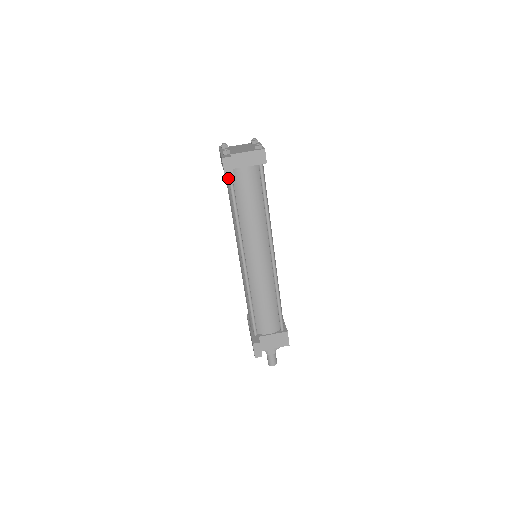
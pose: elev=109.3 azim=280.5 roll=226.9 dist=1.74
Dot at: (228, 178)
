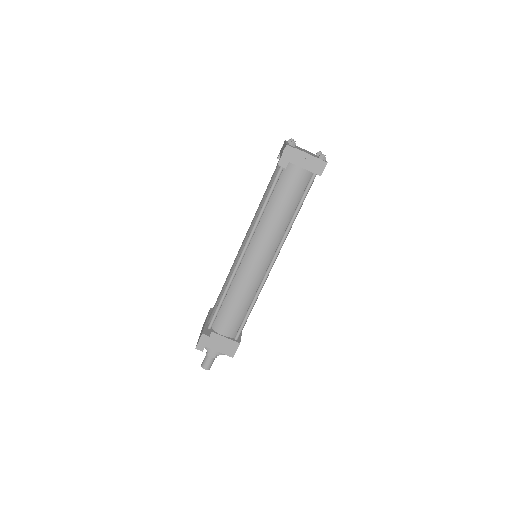
Dot at: (278, 169)
